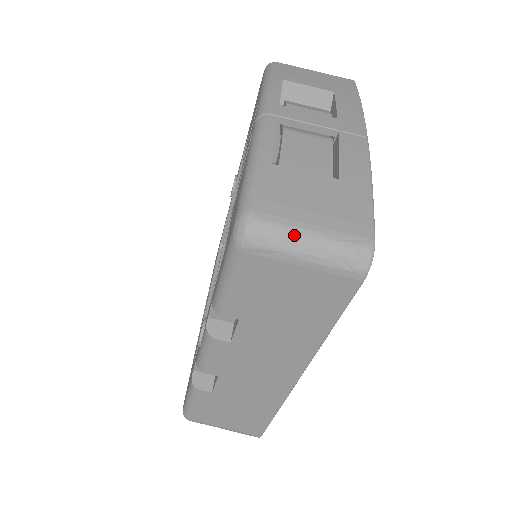
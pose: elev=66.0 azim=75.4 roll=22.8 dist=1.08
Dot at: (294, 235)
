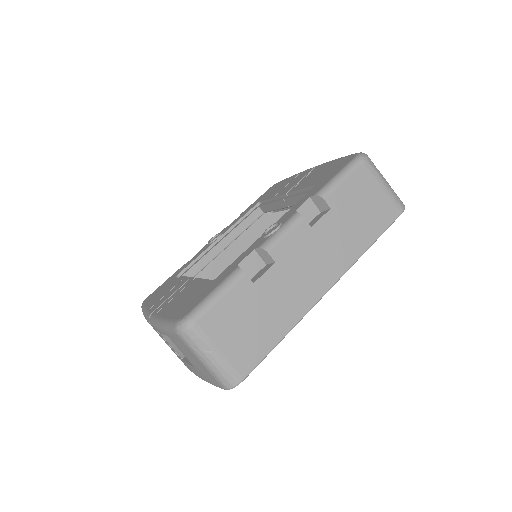
Dot at: (381, 174)
